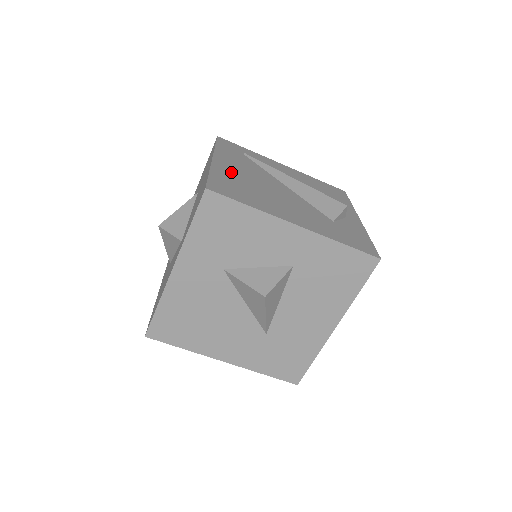
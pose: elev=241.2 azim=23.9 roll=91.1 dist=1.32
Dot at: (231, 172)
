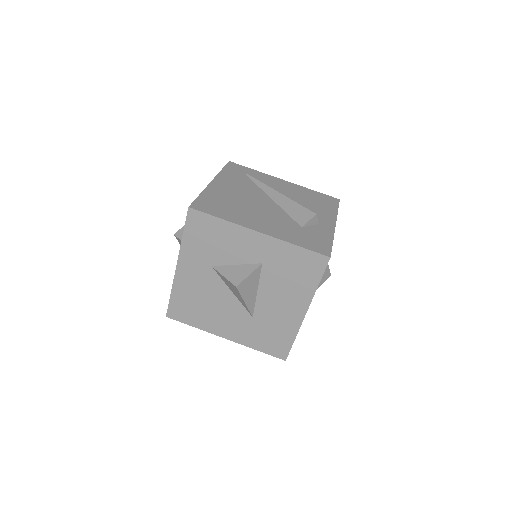
Dot at: (222, 192)
